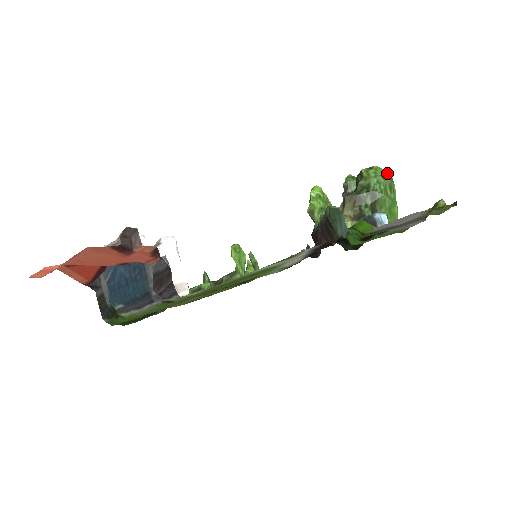
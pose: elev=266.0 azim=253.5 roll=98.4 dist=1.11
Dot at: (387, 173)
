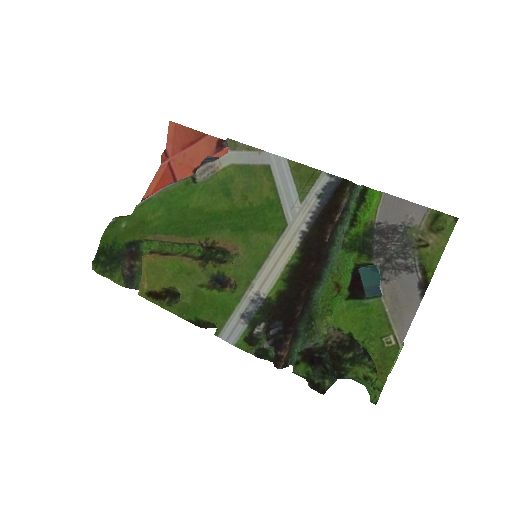
Dot at: occluded
